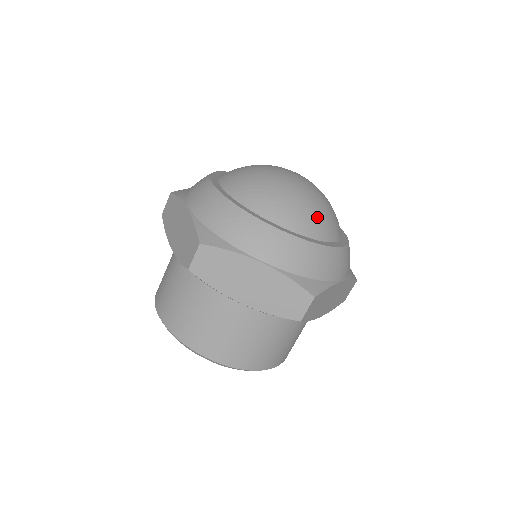
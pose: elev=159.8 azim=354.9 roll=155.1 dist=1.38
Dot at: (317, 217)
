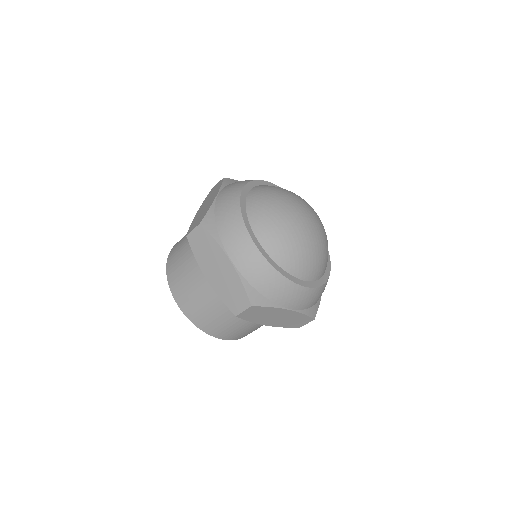
Dot at: (295, 254)
